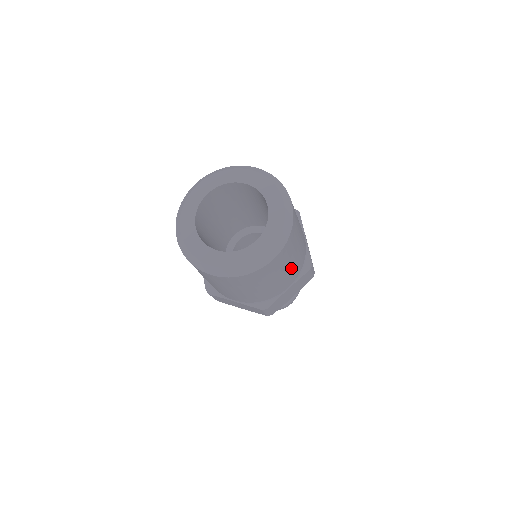
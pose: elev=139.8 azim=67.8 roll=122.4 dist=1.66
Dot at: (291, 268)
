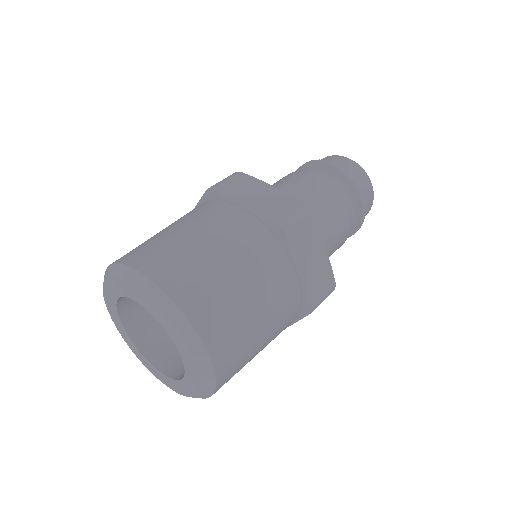
Dot at: (266, 344)
